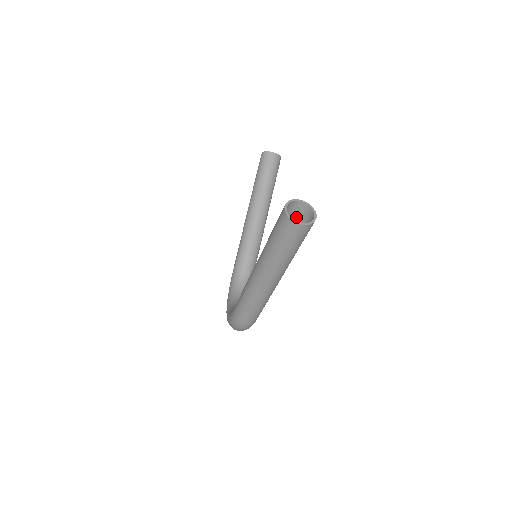
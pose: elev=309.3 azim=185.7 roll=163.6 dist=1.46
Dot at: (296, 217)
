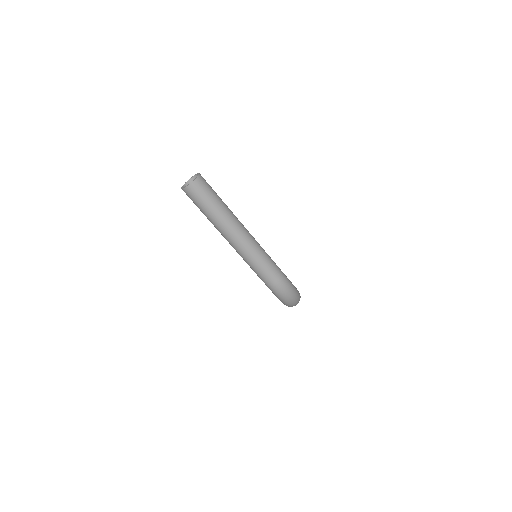
Dot at: occluded
